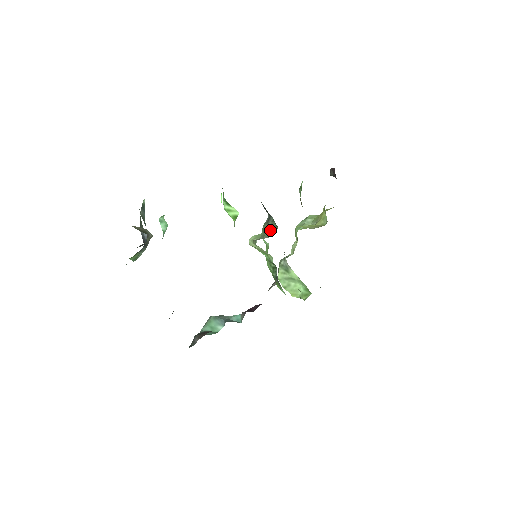
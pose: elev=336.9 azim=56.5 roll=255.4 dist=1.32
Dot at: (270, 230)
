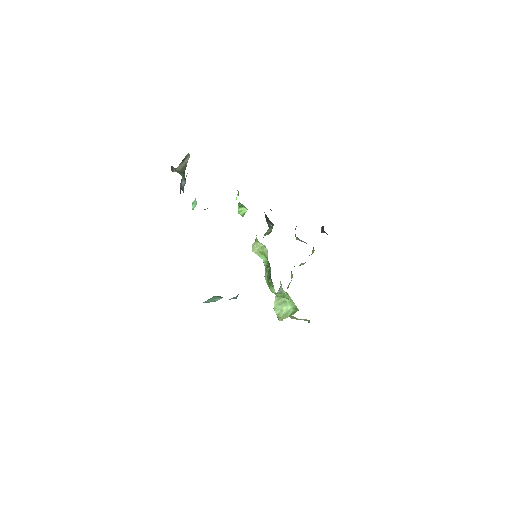
Dot at: (268, 232)
